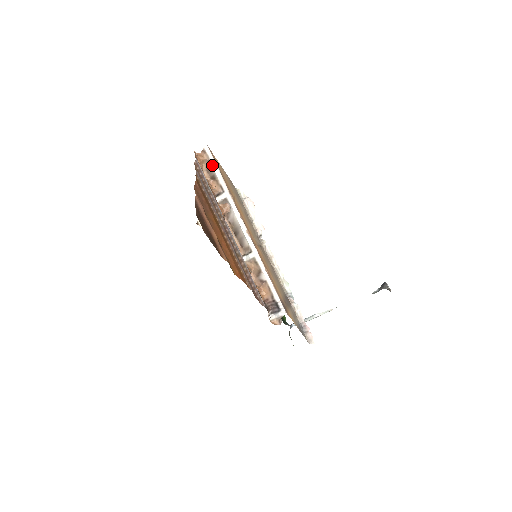
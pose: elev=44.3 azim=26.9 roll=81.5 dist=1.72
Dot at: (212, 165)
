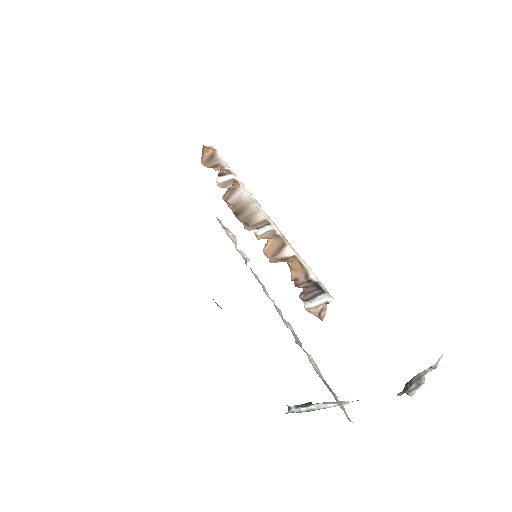
Dot at: (218, 156)
